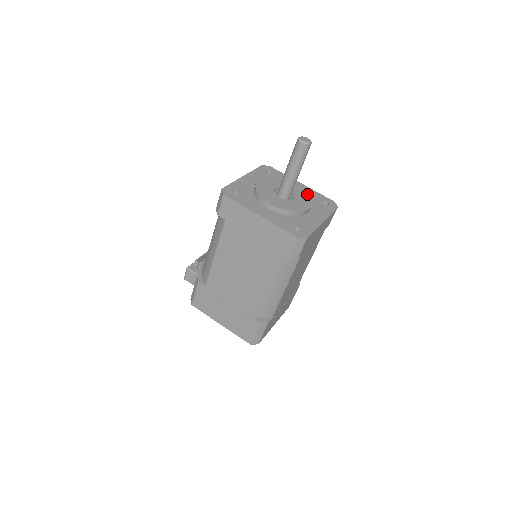
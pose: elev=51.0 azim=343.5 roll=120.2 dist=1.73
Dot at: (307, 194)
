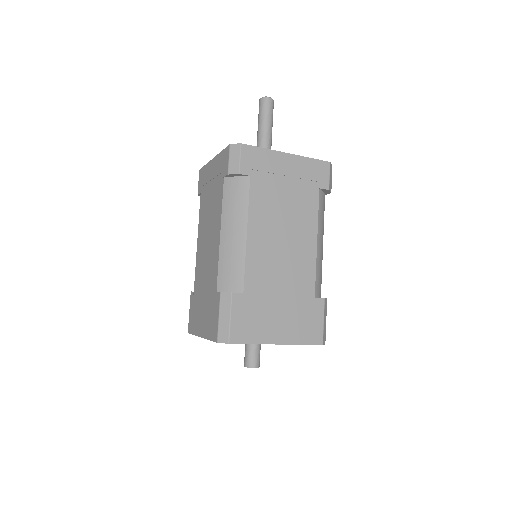
Dot at: occluded
